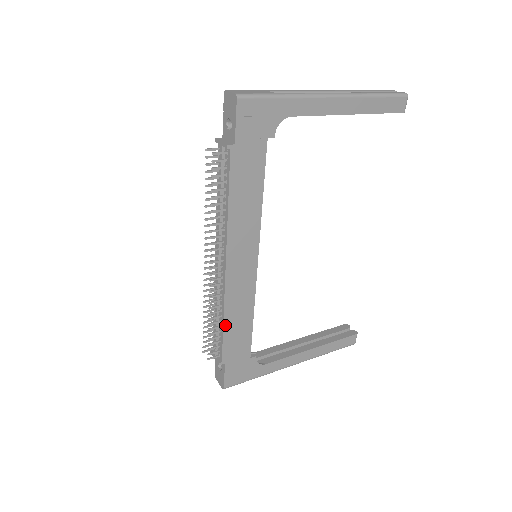
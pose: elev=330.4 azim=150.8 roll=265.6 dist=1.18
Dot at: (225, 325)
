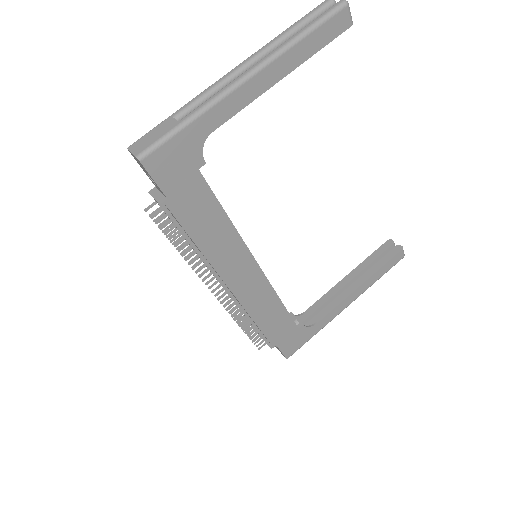
Dot at: (258, 323)
